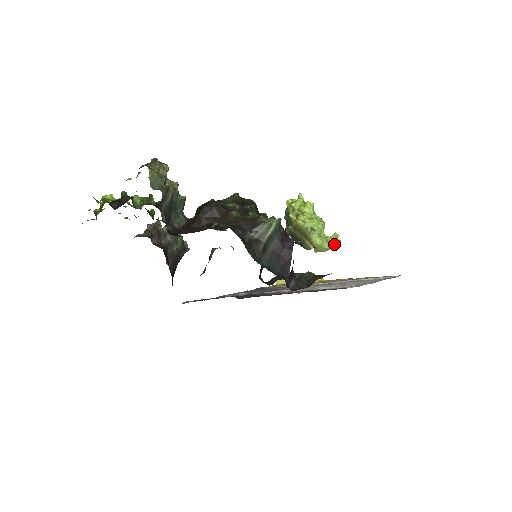
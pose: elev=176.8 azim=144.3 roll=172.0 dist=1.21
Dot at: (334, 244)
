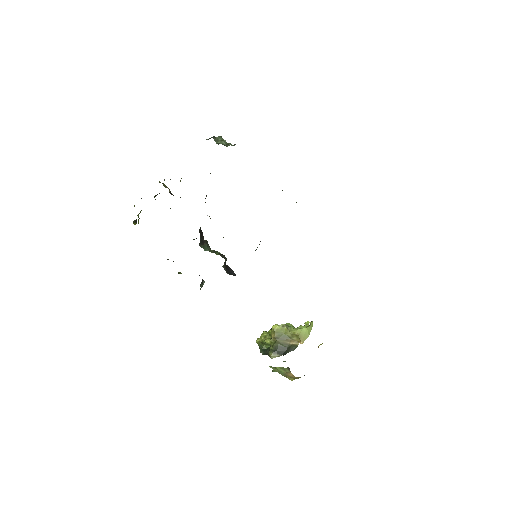
Dot at: (310, 324)
